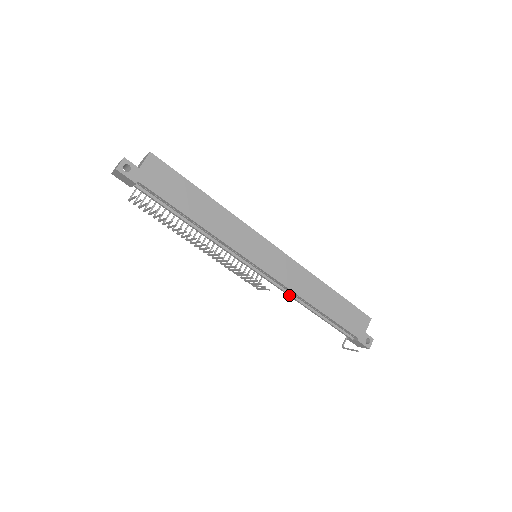
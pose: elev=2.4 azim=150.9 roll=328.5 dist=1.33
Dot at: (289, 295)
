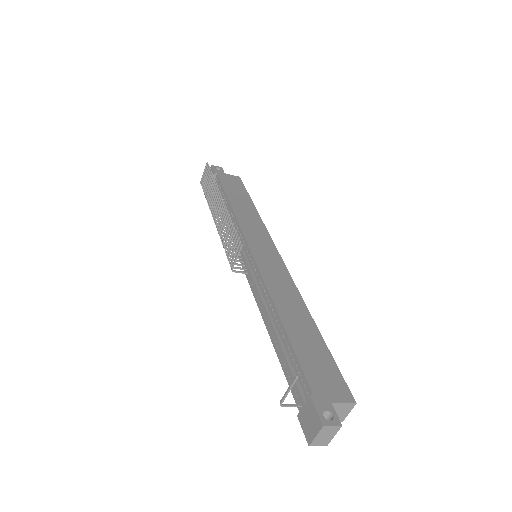
Dot at: (259, 295)
